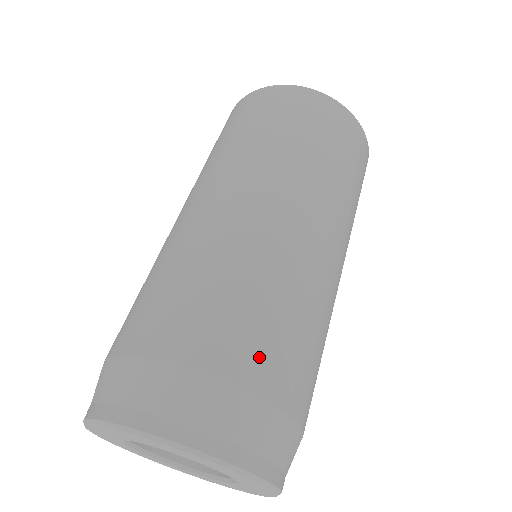
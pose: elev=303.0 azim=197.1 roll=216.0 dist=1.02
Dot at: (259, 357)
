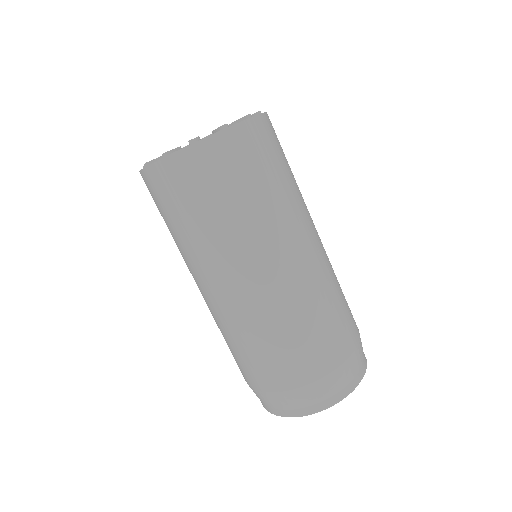
Dot at: (353, 318)
